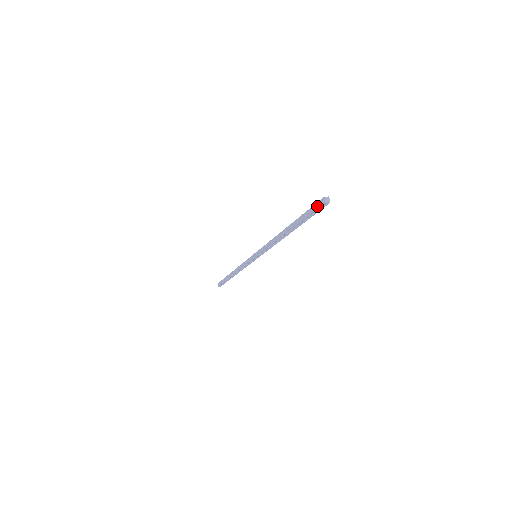
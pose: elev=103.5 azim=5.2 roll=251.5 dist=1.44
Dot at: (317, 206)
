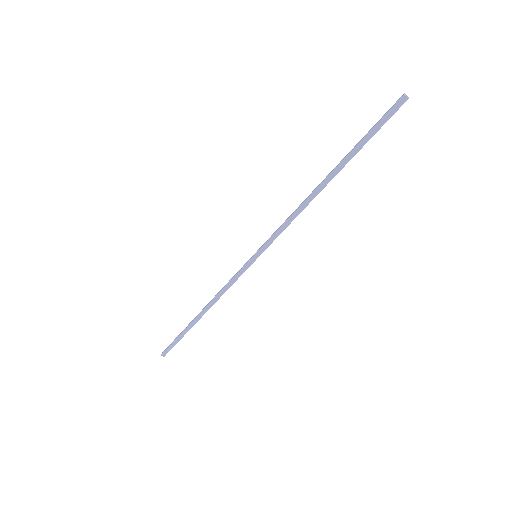
Dot at: (389, 109)
